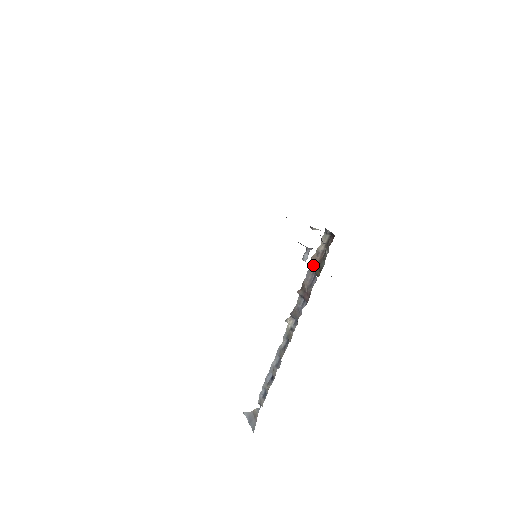
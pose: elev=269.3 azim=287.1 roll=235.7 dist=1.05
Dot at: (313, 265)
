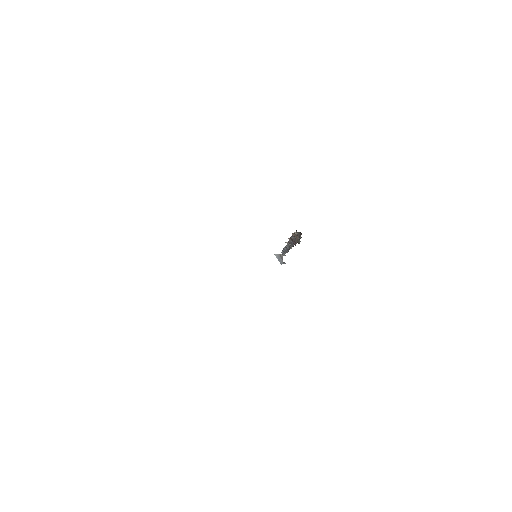
Dot at: (294, 236)
